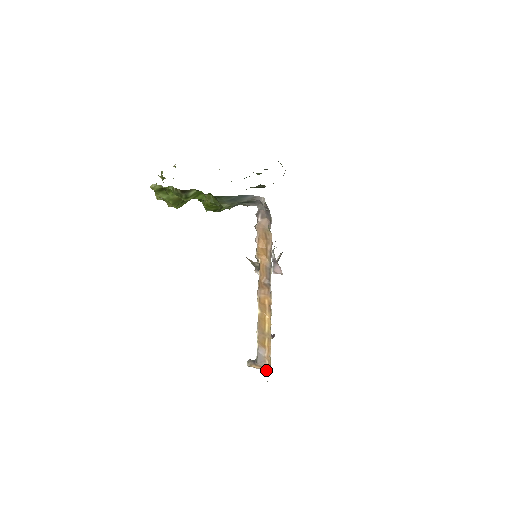
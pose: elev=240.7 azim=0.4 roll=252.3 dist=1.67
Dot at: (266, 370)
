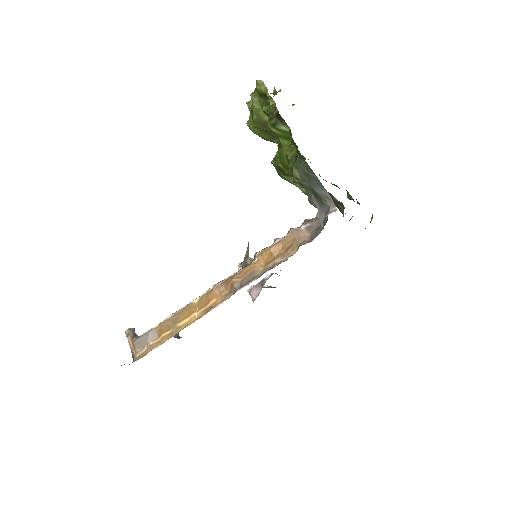
Dot at: (134, 355)
